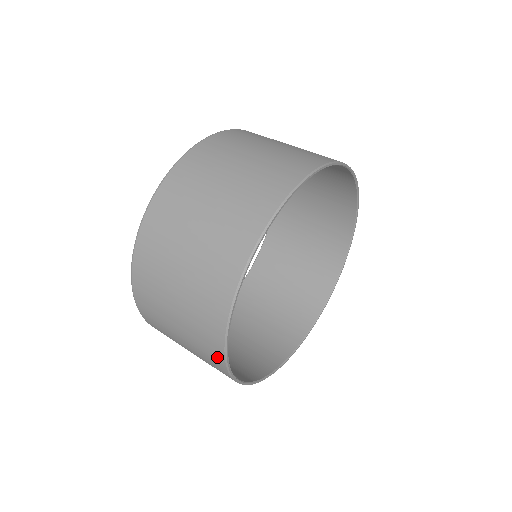
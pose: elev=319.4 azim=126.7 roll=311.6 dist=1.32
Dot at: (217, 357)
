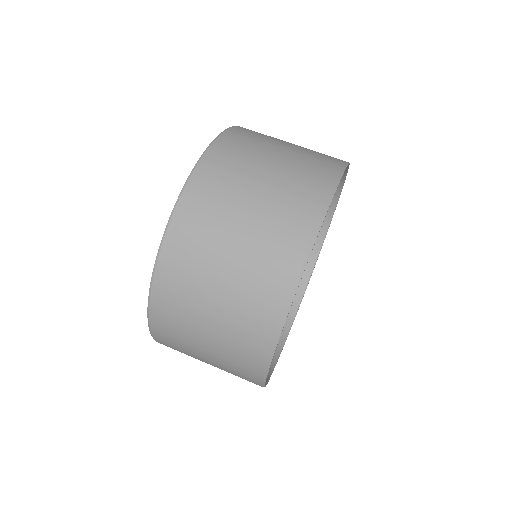
Dot at: (267, 331)
